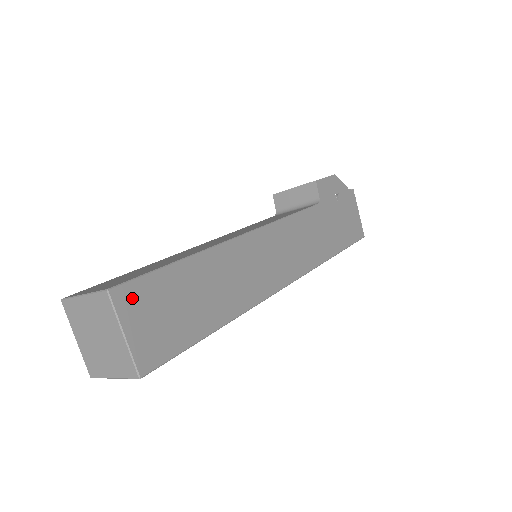
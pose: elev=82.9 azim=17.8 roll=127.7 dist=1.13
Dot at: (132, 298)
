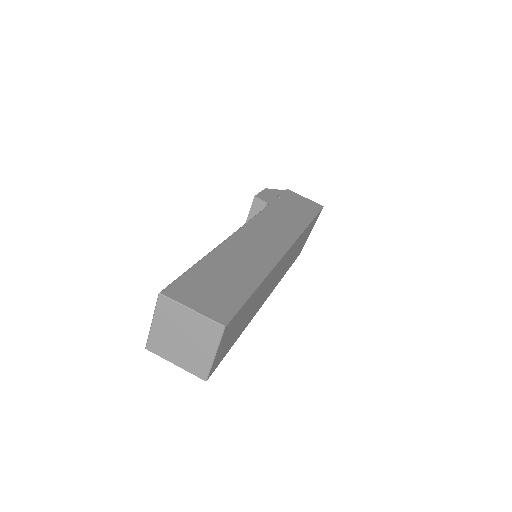
Dot at: (180, 291)
